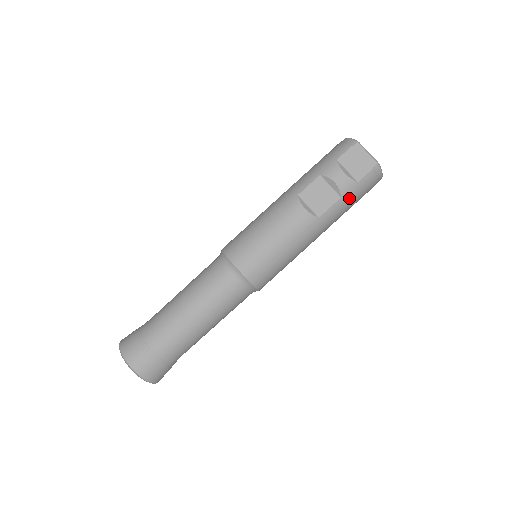
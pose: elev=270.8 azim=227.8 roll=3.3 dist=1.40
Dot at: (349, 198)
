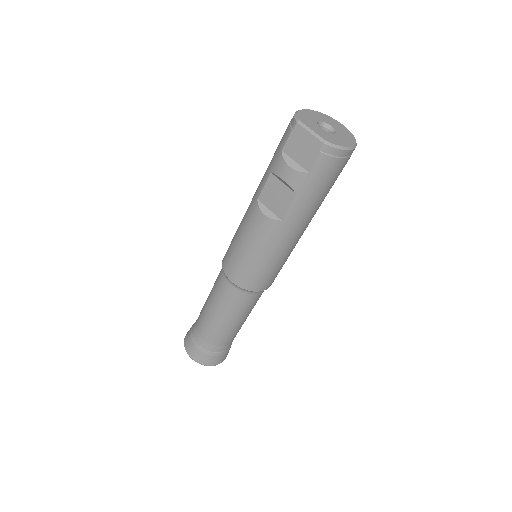
Dot at: (308, 191)
